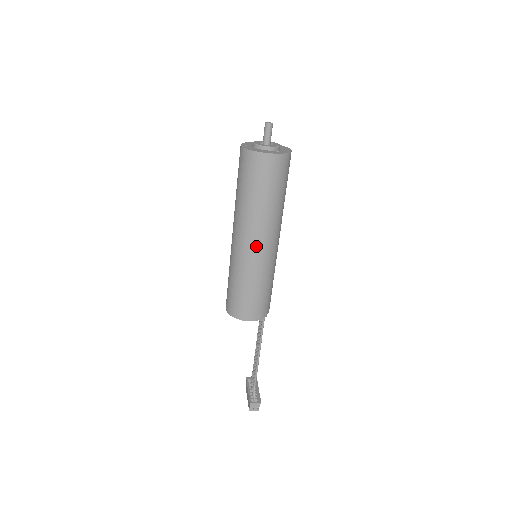
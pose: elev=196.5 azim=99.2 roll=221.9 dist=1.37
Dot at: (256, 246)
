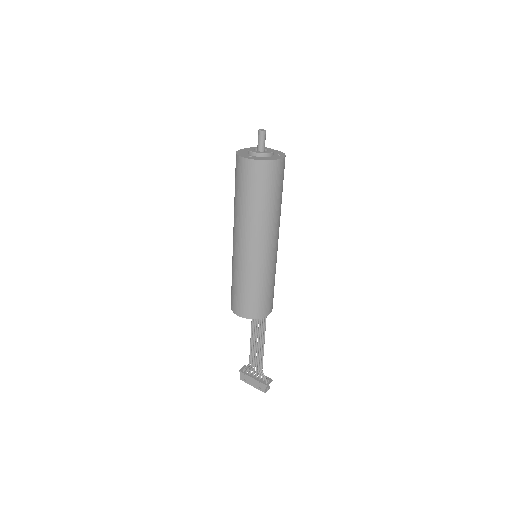
Dot at: (273, 246)
